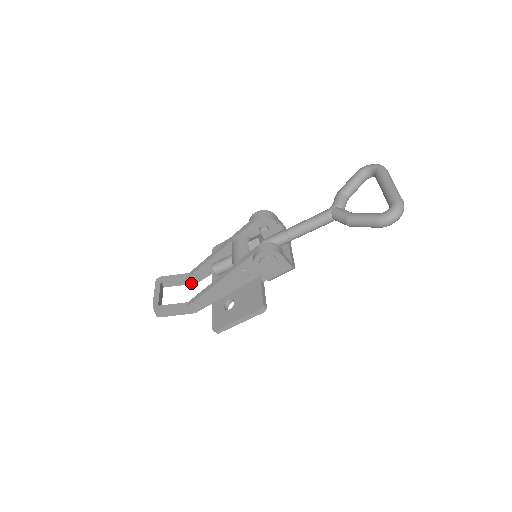
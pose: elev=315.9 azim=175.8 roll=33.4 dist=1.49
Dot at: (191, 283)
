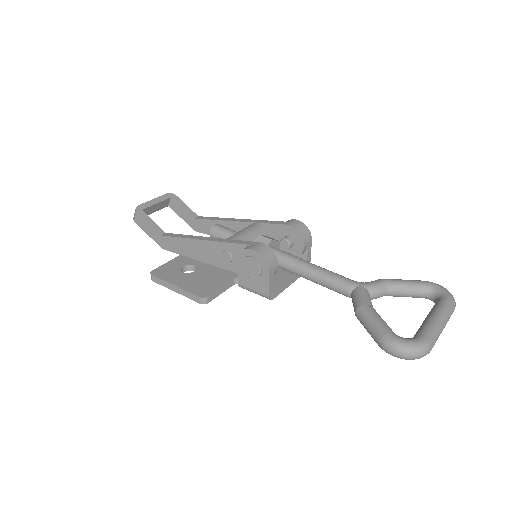
Dot at: (191, 226)
